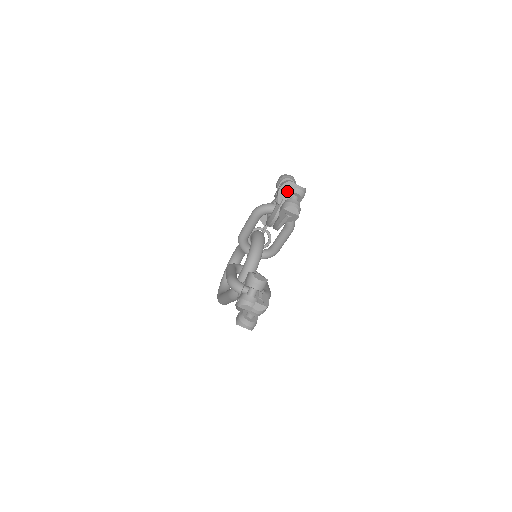
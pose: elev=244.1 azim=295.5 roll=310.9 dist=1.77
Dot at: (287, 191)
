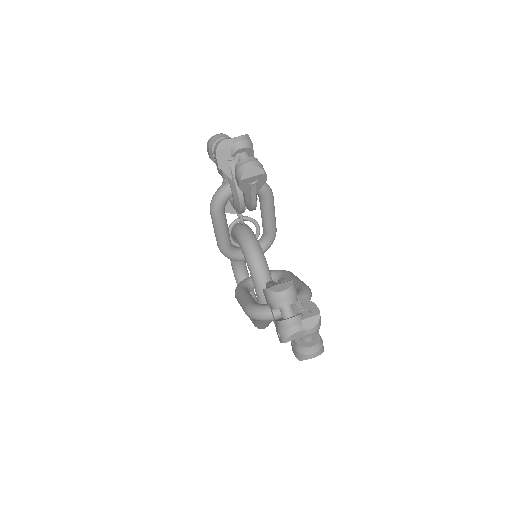
Dot at: (227, 156)
